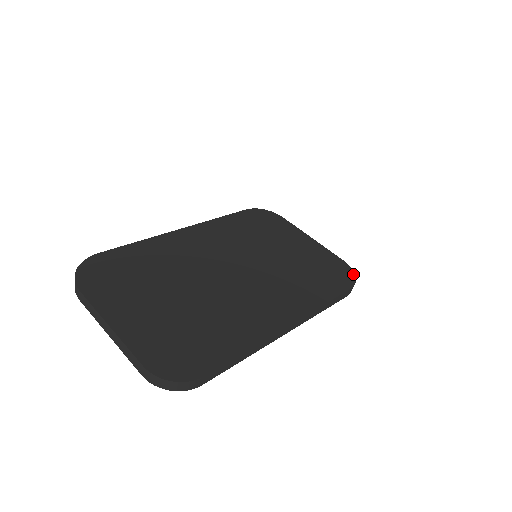
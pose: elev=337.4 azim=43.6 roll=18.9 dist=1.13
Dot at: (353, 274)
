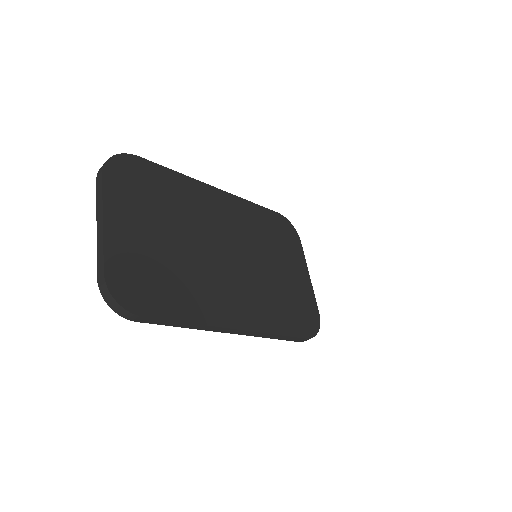
Dot at: (318, 329)
